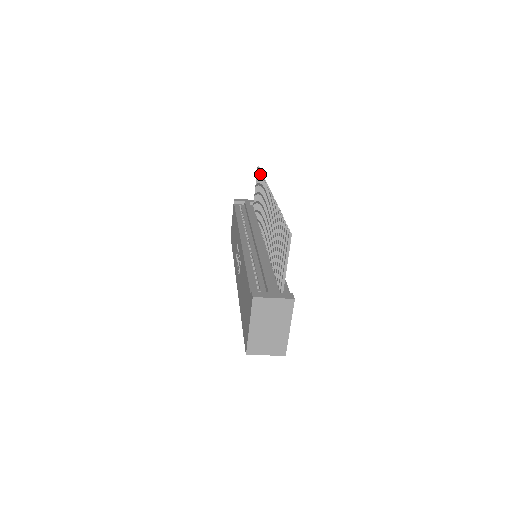
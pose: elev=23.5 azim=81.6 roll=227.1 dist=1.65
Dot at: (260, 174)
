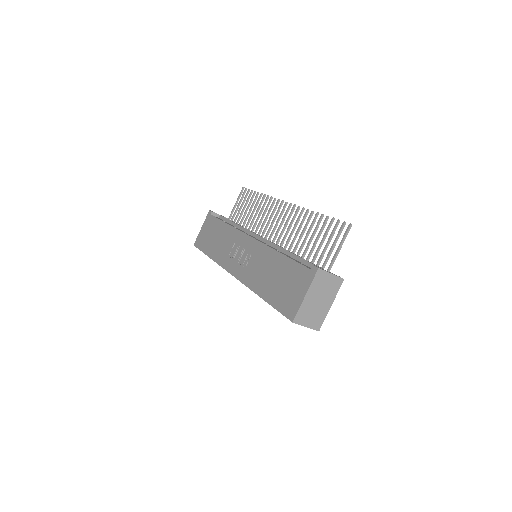
Dot at: occluded
